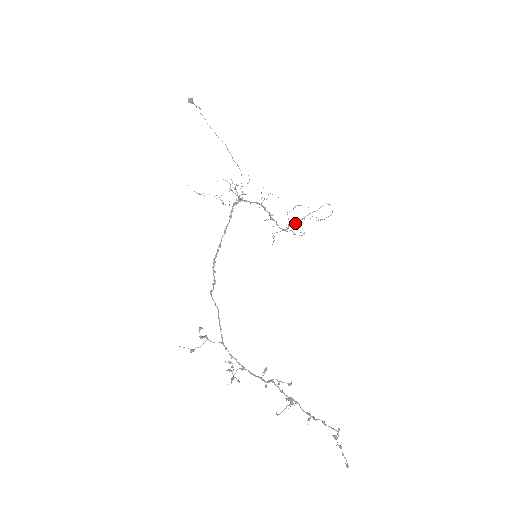
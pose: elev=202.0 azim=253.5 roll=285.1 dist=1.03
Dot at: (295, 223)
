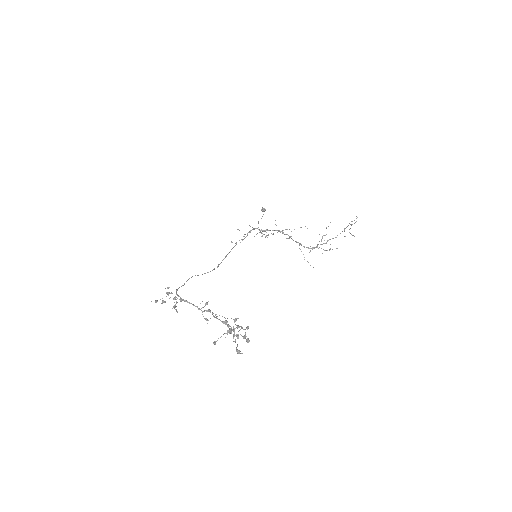
Dot at: (326, 243)
